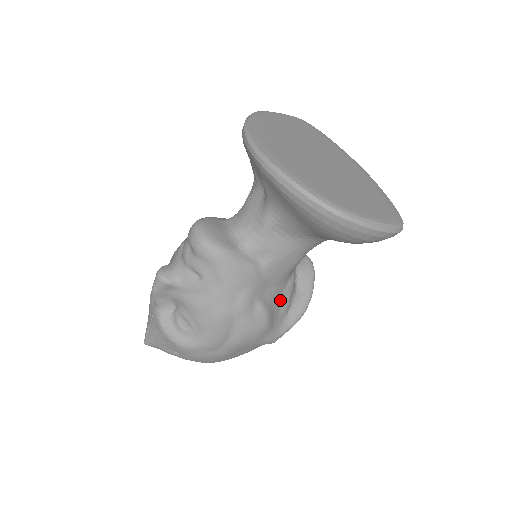
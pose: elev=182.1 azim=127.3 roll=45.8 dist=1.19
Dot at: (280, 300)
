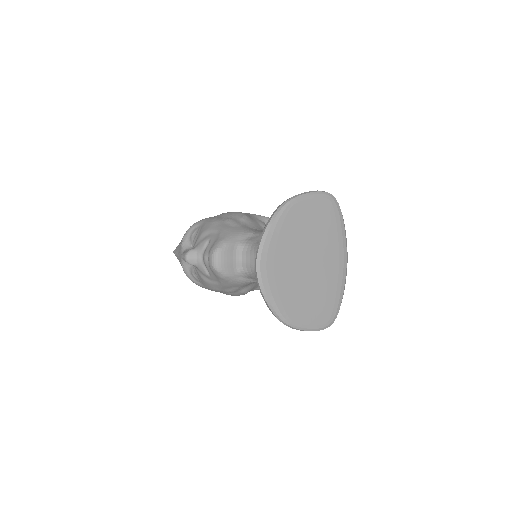
Dot at: occluded
